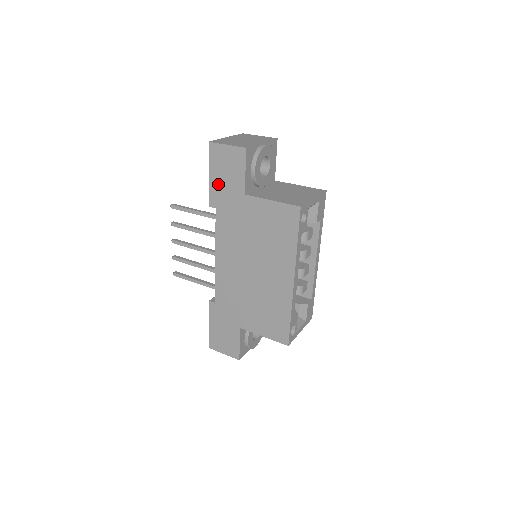
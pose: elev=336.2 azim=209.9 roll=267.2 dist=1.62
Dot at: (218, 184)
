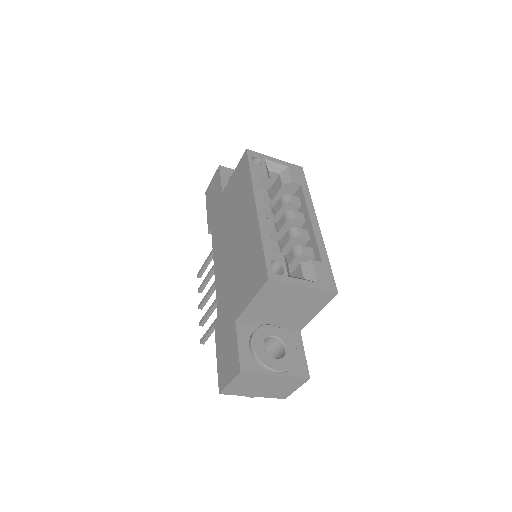
Dot at: (211, 210)
